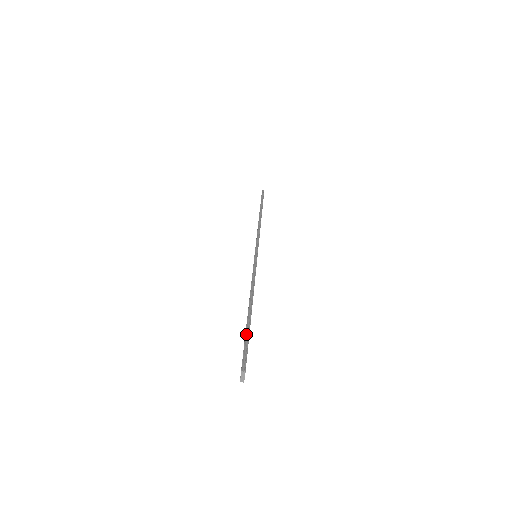
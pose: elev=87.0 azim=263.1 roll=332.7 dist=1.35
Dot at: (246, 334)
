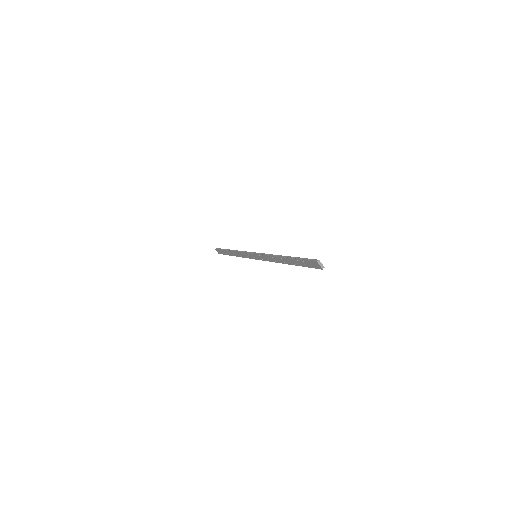
Dot at: (299, 259)
